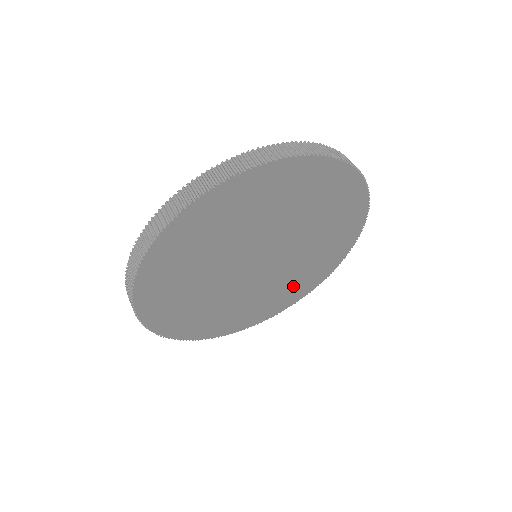
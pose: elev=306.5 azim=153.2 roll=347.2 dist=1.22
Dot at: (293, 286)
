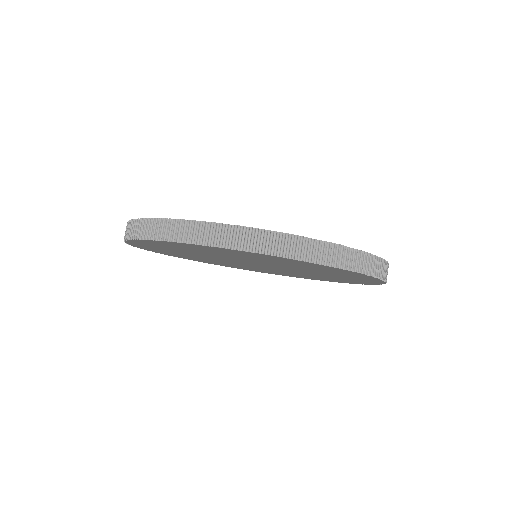
Dot at: (338, 278)
